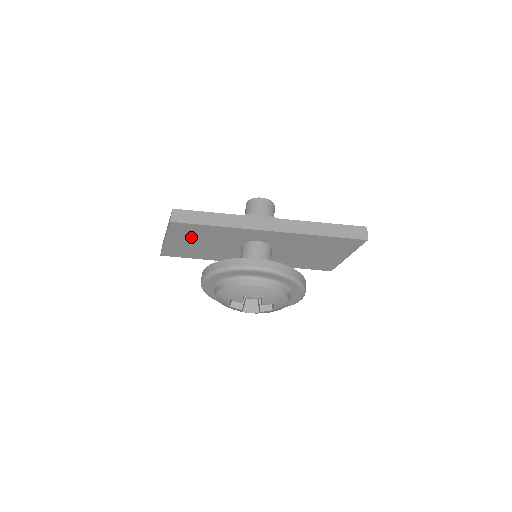
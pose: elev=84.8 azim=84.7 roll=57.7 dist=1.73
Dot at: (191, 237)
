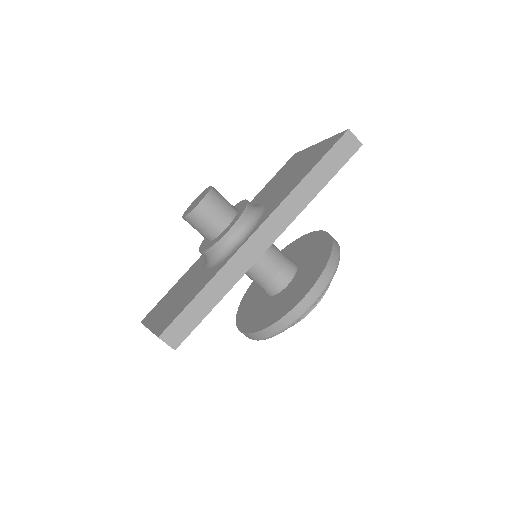
Dot at: occluded
